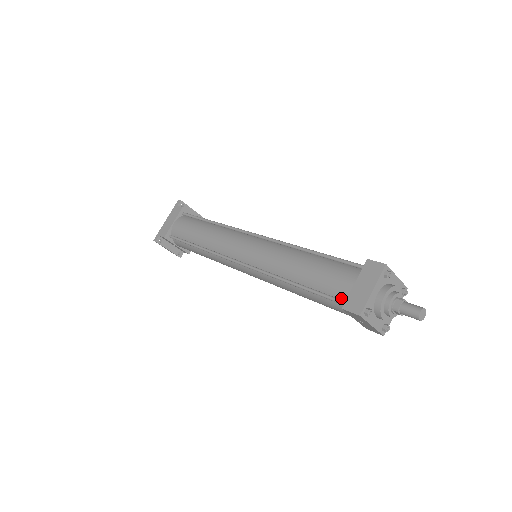
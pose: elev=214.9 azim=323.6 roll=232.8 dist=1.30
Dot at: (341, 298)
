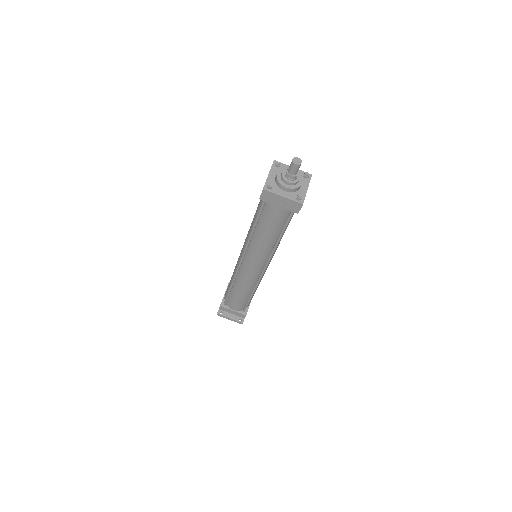
Dot at: occluded
